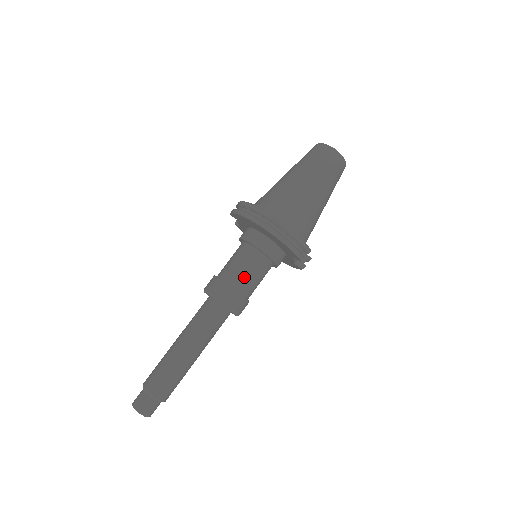
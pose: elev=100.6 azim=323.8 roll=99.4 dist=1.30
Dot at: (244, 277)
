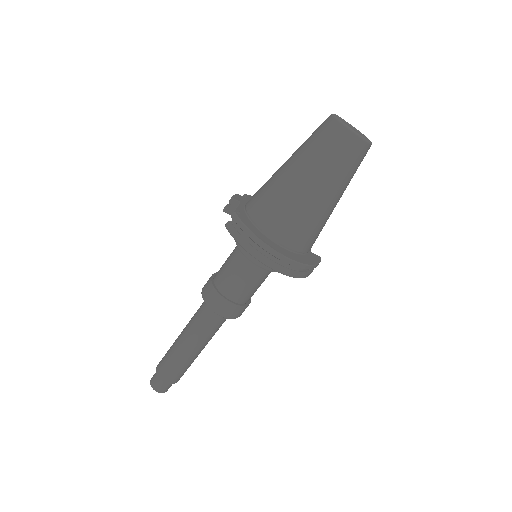
Dot at: (250, 292)
